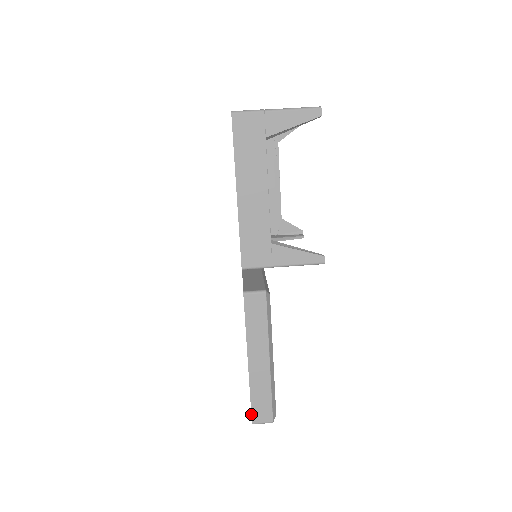
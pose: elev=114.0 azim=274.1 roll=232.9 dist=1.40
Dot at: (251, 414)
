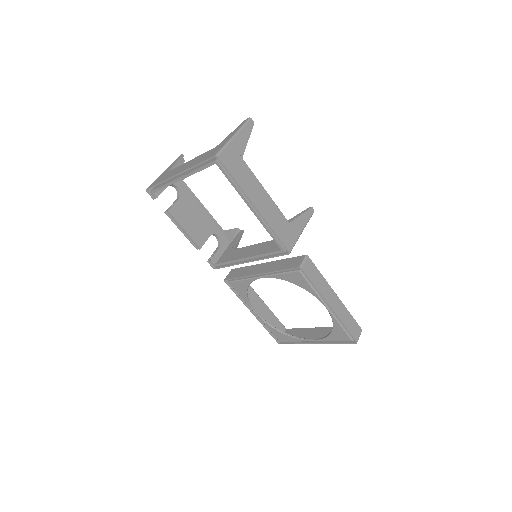
Dot at: (353, 337)
